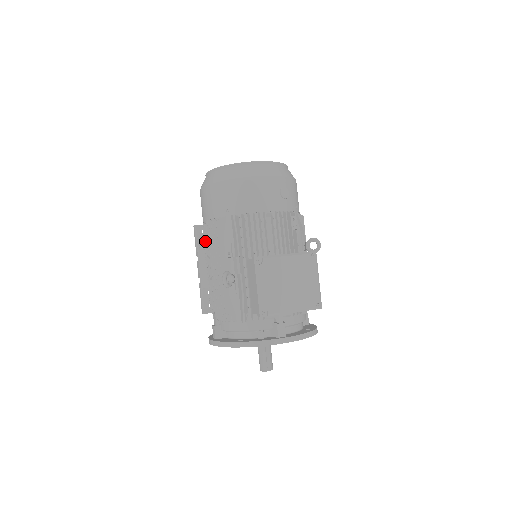
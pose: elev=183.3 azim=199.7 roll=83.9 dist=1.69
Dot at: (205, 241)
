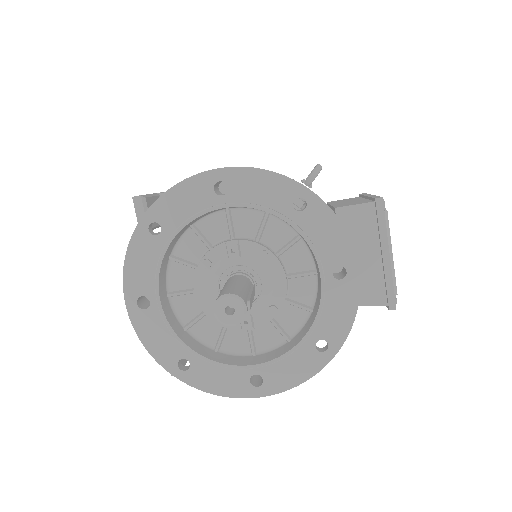
Dot at: occluded
